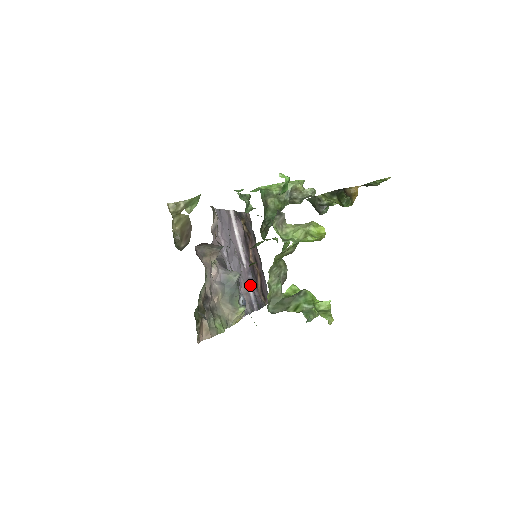
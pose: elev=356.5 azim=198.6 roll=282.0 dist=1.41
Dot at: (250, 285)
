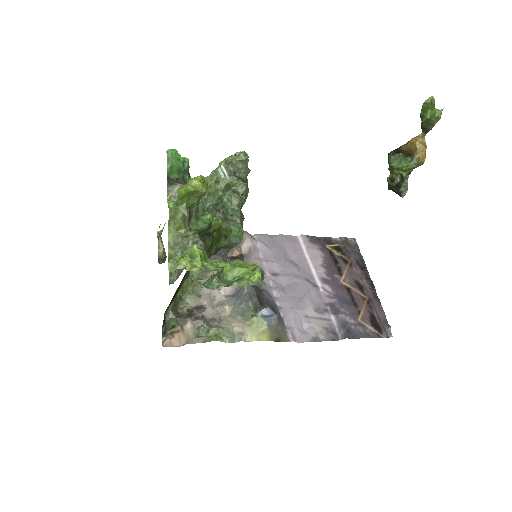
Dot at: (331, 309)
